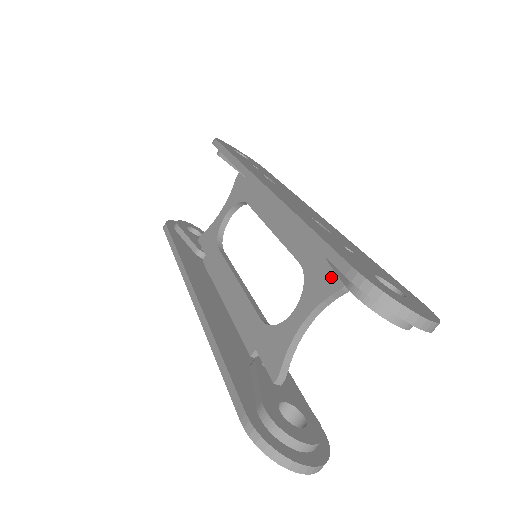
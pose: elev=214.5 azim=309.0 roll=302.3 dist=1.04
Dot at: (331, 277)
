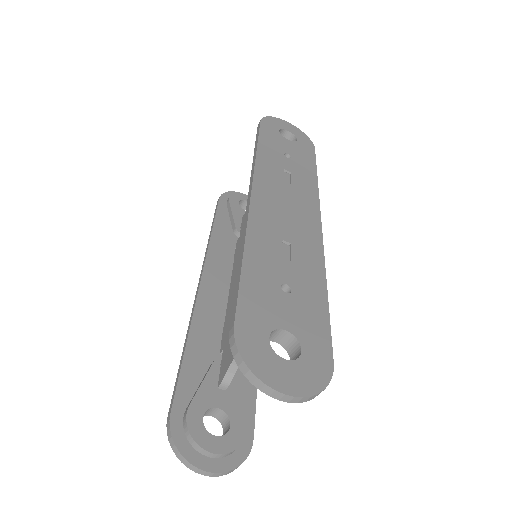
Dot at: occluded
